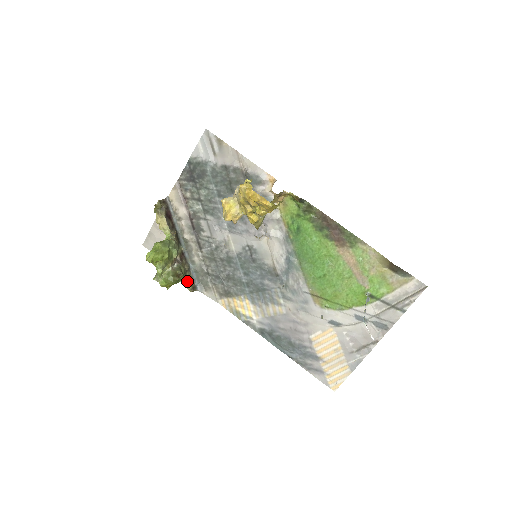
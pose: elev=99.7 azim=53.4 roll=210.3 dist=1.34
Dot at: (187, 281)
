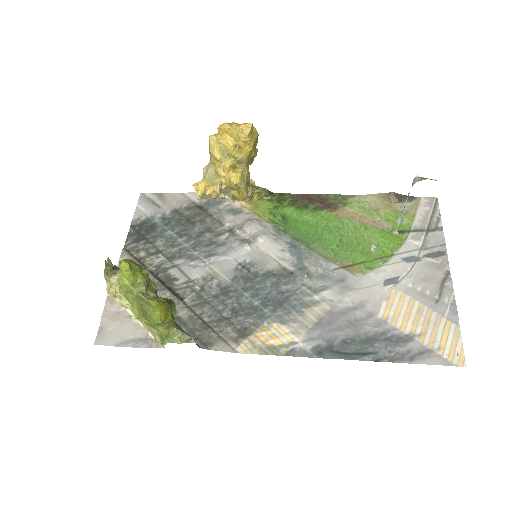
Dot at: (182, 332)
